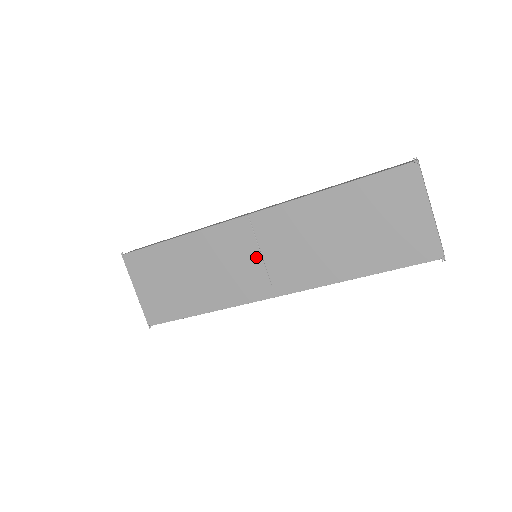
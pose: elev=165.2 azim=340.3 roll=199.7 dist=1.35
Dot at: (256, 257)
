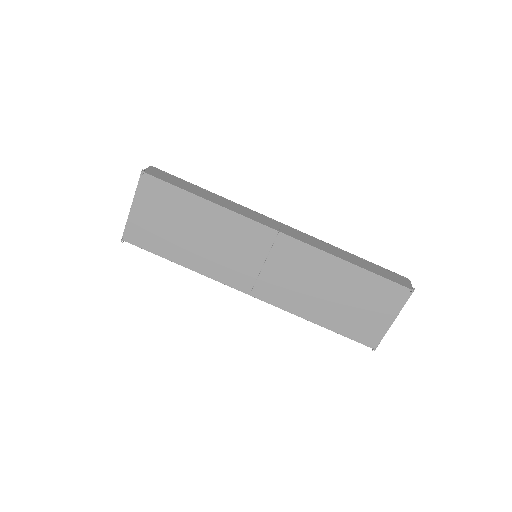
Dot at: (259, 262)
